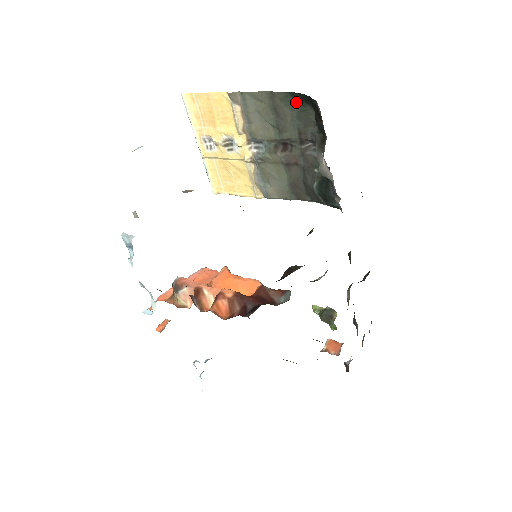
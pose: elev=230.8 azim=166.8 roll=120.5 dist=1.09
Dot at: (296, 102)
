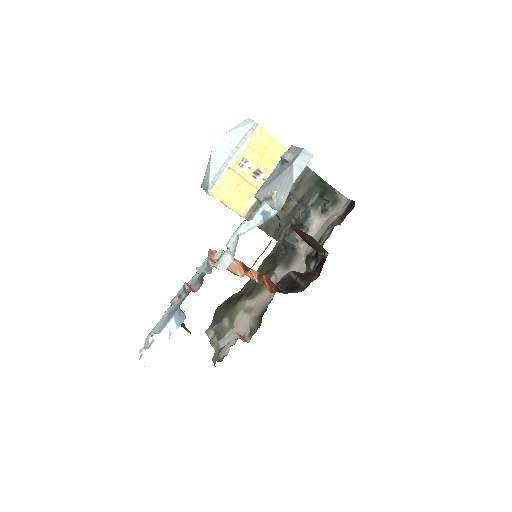
Dot at: (315, 182)
